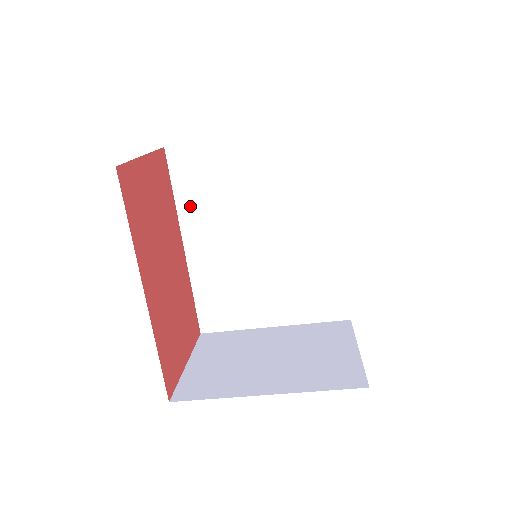
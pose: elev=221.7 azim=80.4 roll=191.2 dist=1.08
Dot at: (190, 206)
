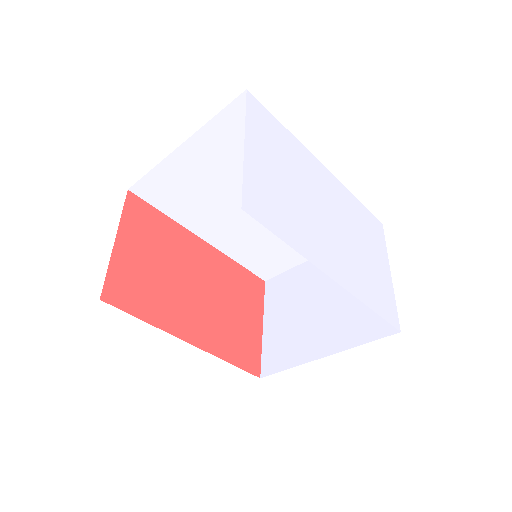
Dot at: (185, 215)
